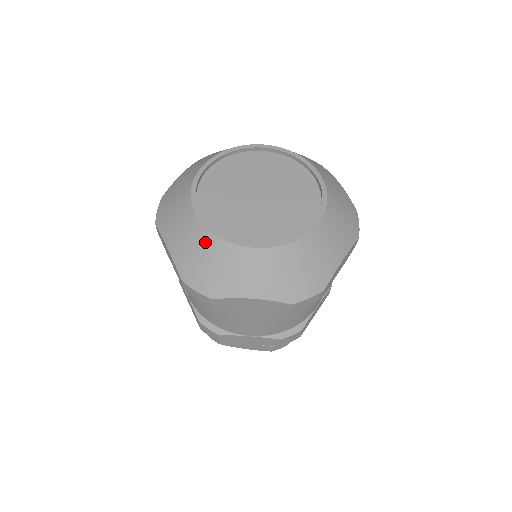
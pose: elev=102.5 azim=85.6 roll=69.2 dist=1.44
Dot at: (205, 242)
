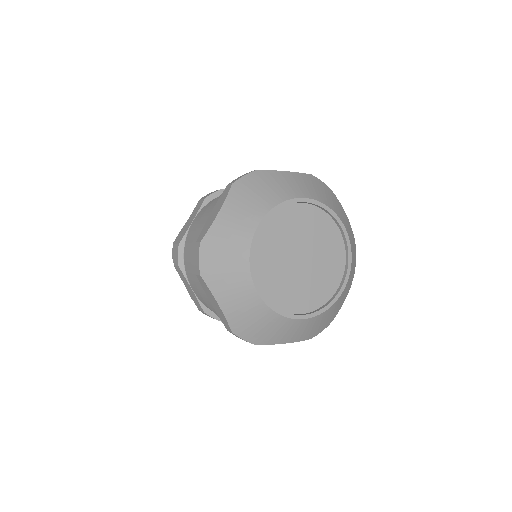
Dot at: (240, 249)
